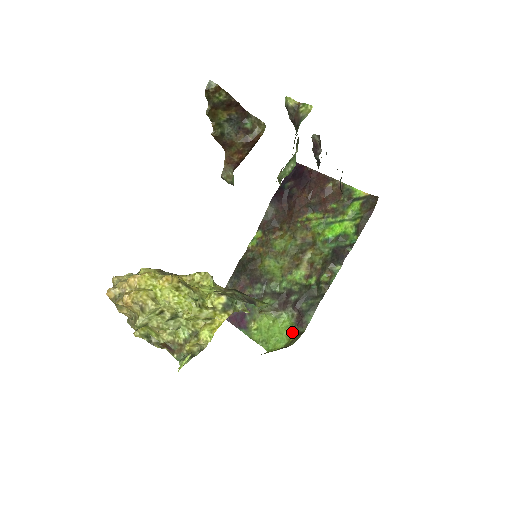
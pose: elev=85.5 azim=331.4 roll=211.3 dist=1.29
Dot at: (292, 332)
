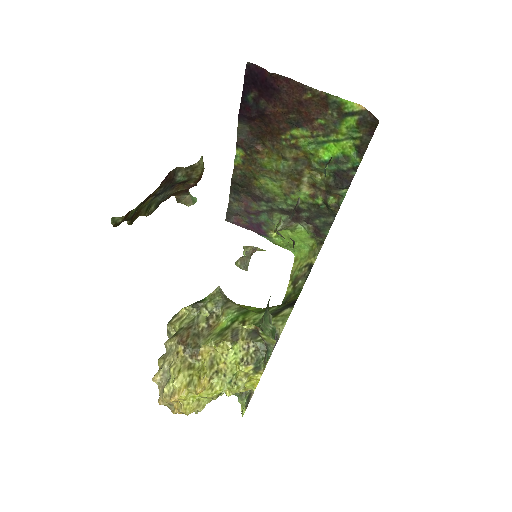
Dot at: (313, 240)
